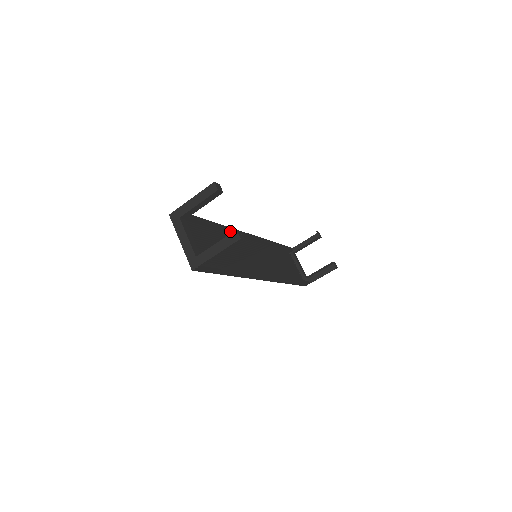
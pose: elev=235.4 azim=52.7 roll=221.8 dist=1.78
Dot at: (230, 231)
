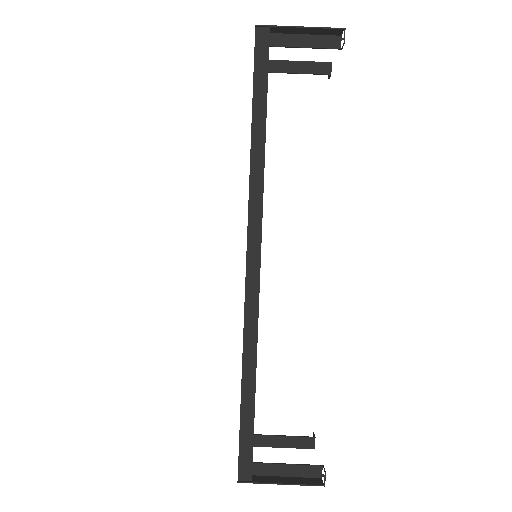
Dot at: occluded
